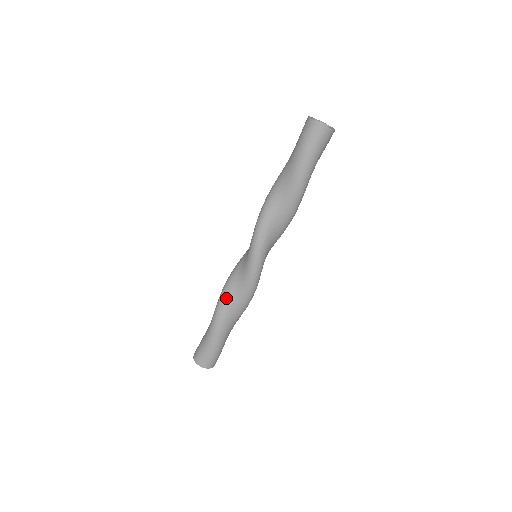
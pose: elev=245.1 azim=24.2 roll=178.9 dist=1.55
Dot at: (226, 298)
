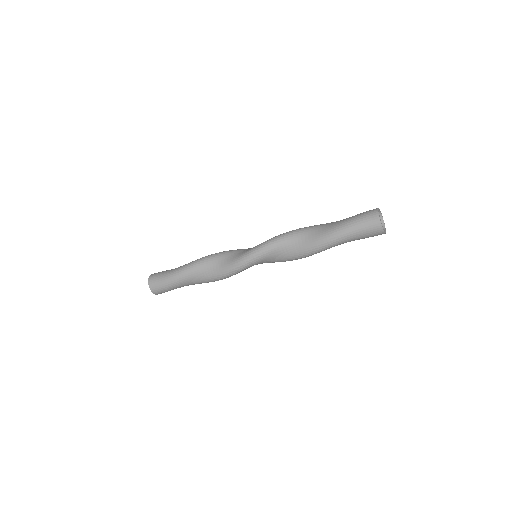
Dot at: (210, 259)
